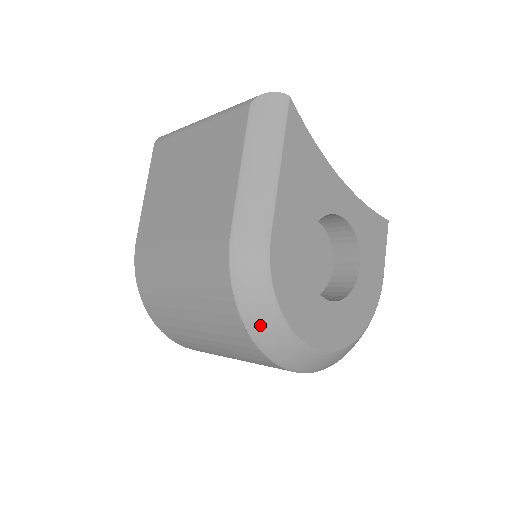
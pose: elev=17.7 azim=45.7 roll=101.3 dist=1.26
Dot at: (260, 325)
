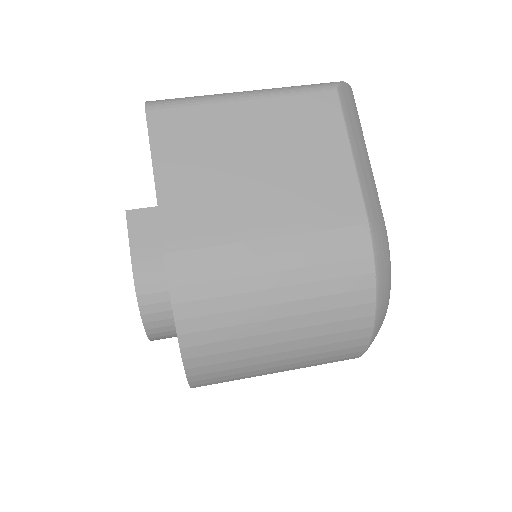
Dot at: (382, 309)
